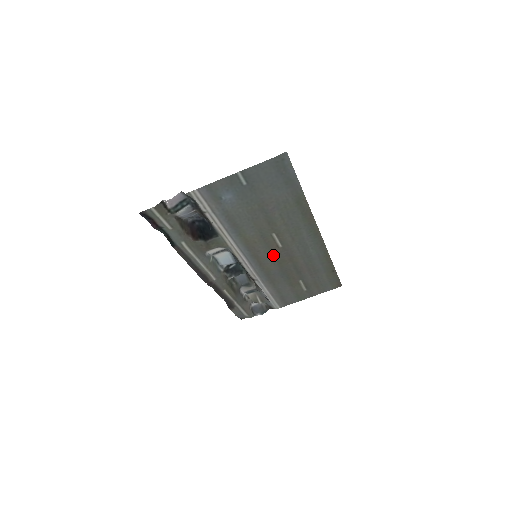
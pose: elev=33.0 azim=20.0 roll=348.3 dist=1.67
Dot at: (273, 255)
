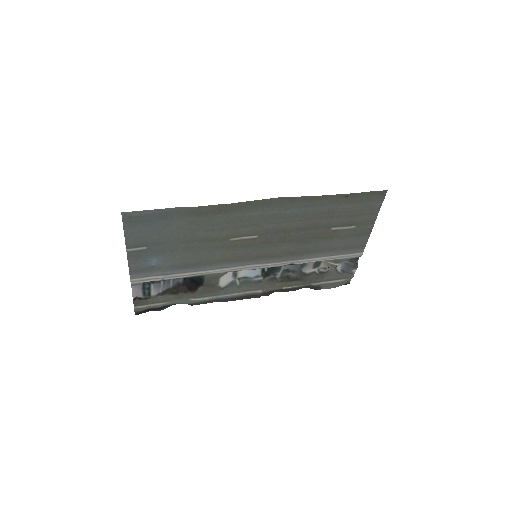
Dot at: (265, 244)
